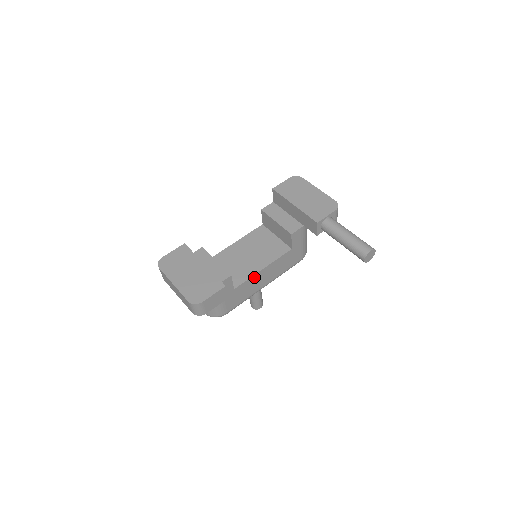
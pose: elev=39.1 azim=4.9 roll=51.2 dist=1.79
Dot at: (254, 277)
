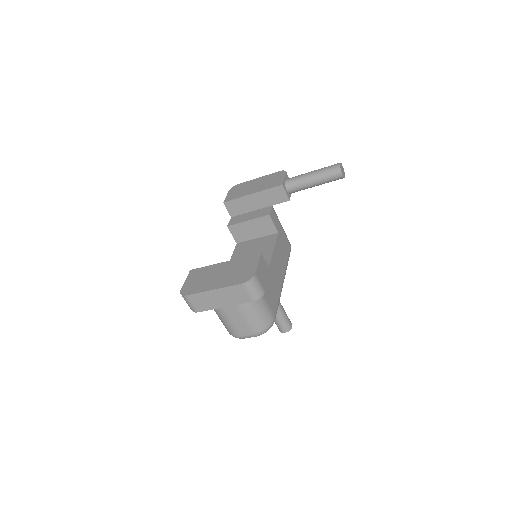
Dot at: (271, 267)
